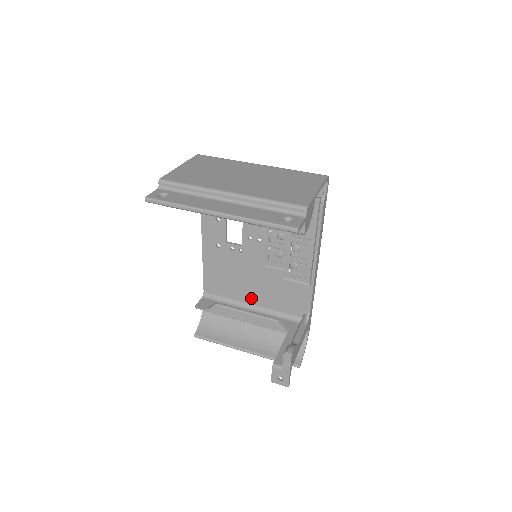
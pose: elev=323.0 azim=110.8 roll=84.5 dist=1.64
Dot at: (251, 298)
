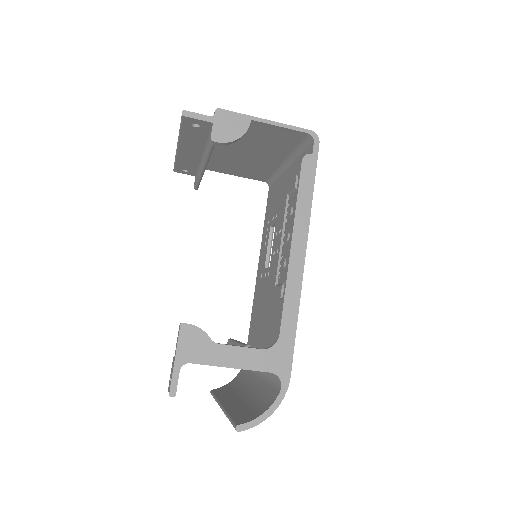
Dot at: (263, 342)
